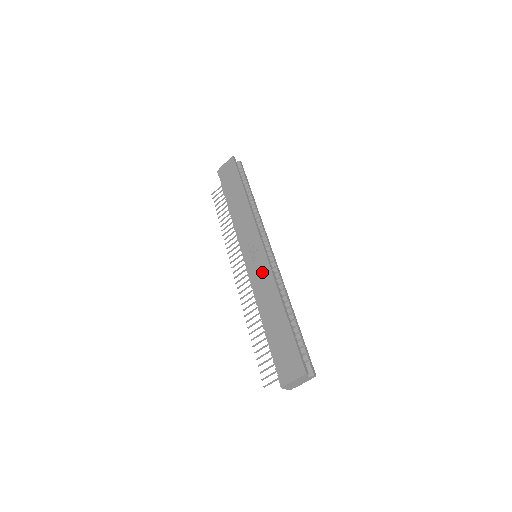
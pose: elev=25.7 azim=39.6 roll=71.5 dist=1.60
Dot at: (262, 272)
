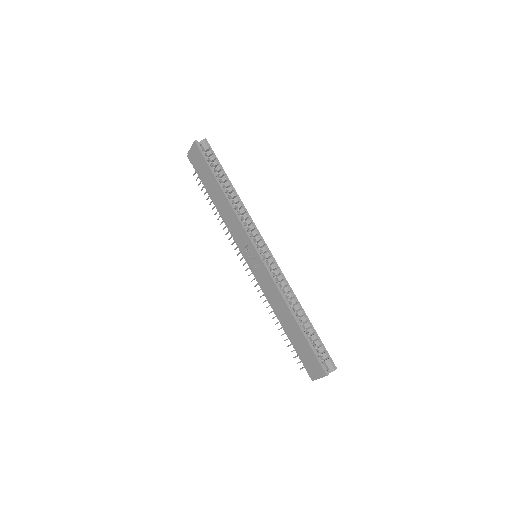
Dot at: (266, 280)
